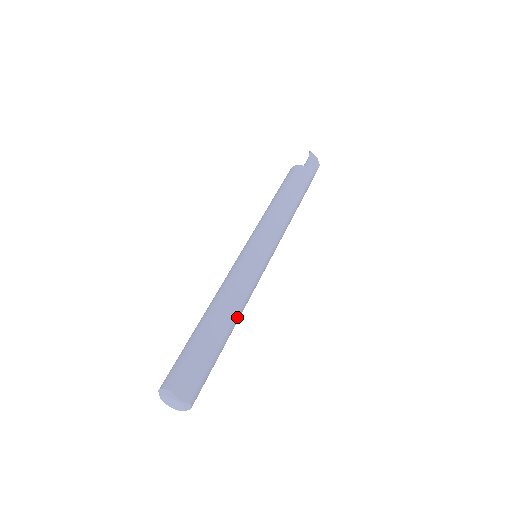
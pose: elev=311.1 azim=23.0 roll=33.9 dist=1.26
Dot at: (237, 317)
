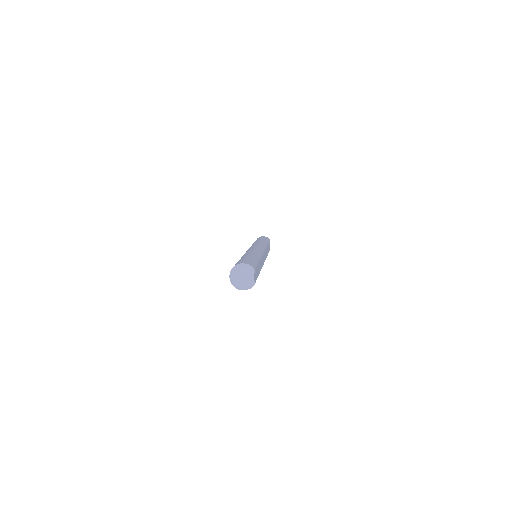
Dot at: occluded
